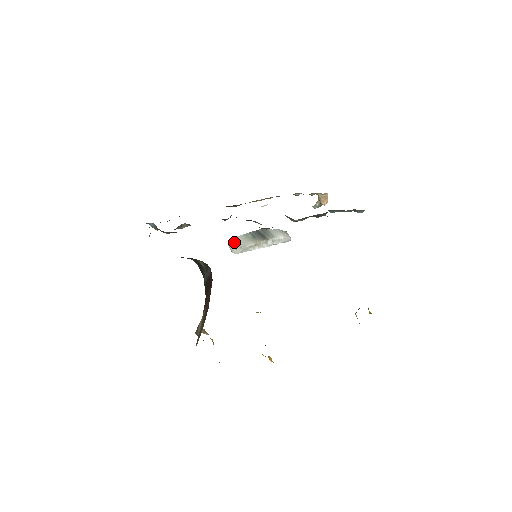
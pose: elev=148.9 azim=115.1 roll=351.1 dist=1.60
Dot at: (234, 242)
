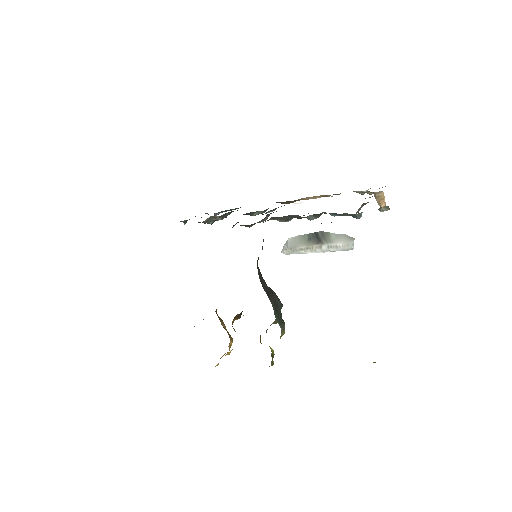
Dot at: (289, 242)
